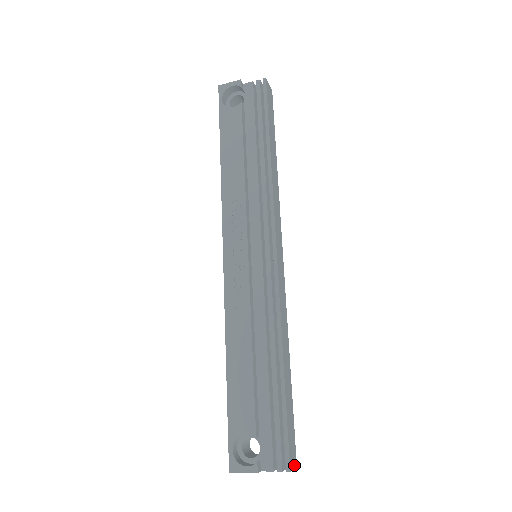
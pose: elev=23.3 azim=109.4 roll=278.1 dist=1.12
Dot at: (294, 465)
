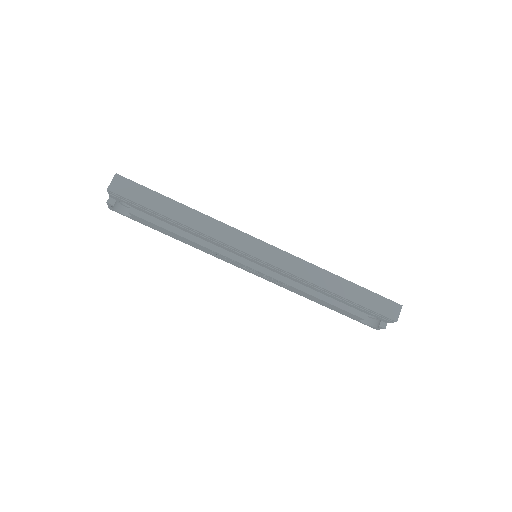
Dot at: (399, 311)
